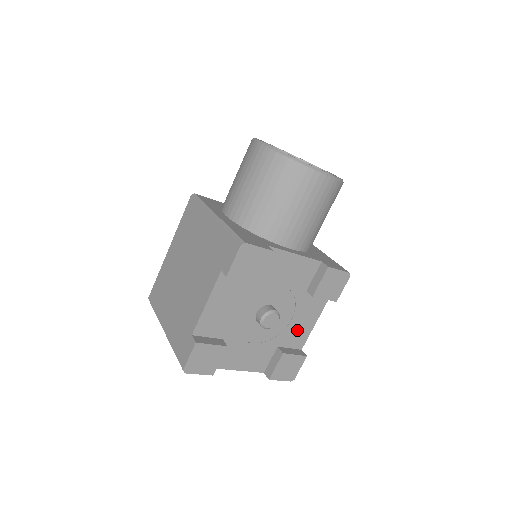
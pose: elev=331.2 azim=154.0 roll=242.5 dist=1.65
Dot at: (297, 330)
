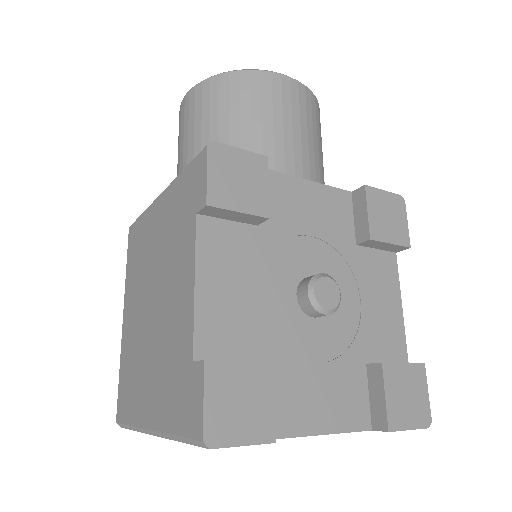
Dot at: (380, 324)
